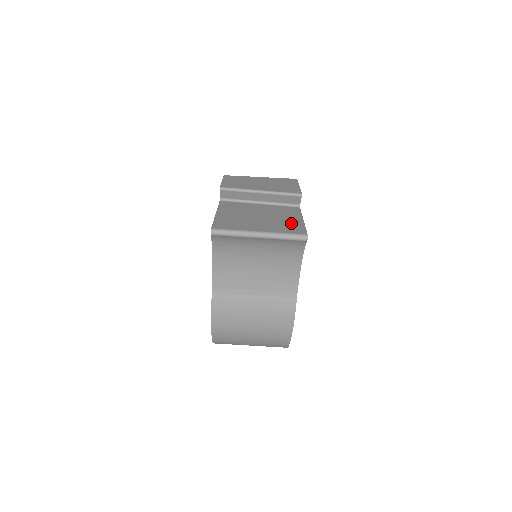
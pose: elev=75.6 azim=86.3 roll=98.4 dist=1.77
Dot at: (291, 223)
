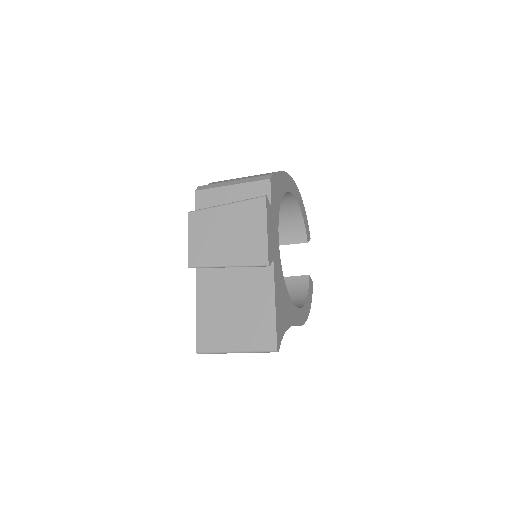
Dot at: (263, 320)
